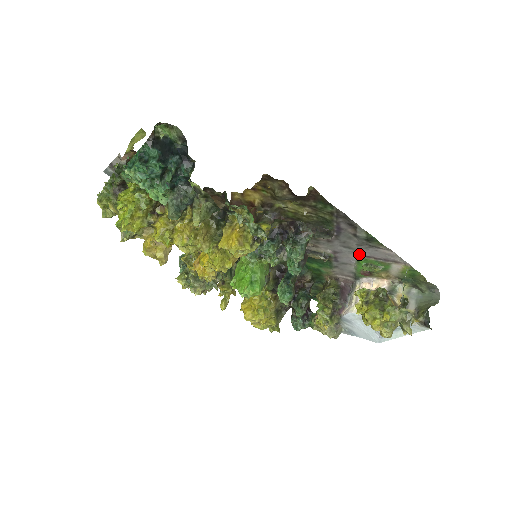
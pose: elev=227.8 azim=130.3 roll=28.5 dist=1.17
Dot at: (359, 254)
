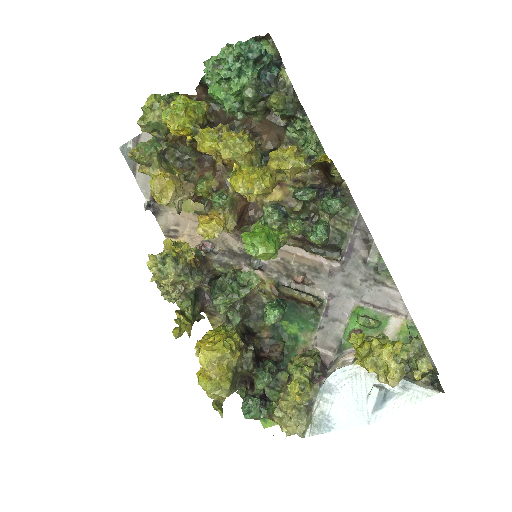
Dot at: (358, 299)
